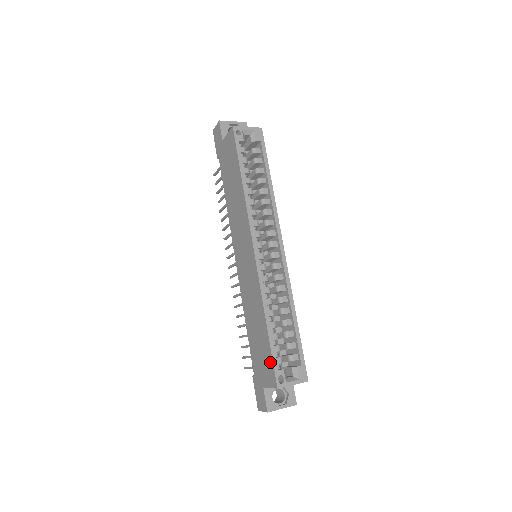
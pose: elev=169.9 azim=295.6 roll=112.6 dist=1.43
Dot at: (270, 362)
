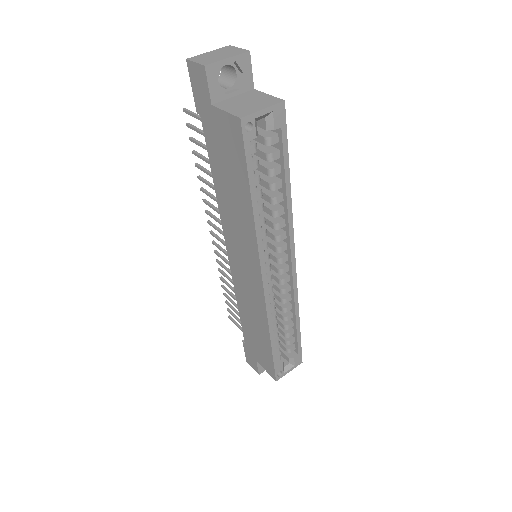
Dot at: (270, 363)
